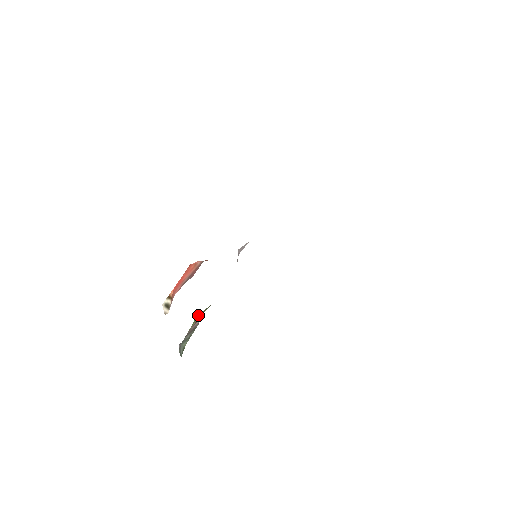
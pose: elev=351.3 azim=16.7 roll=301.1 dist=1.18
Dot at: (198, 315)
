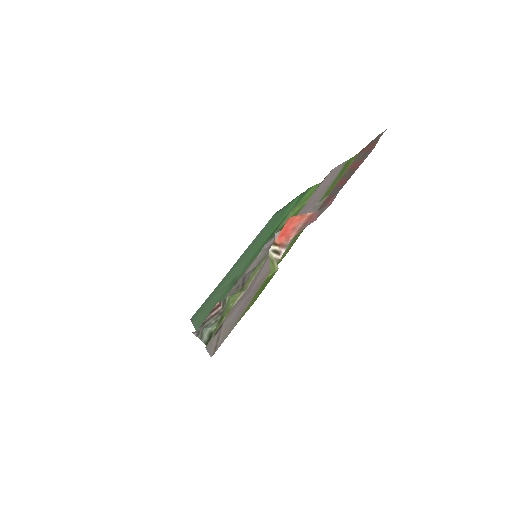
Dot at: (235, 294)
